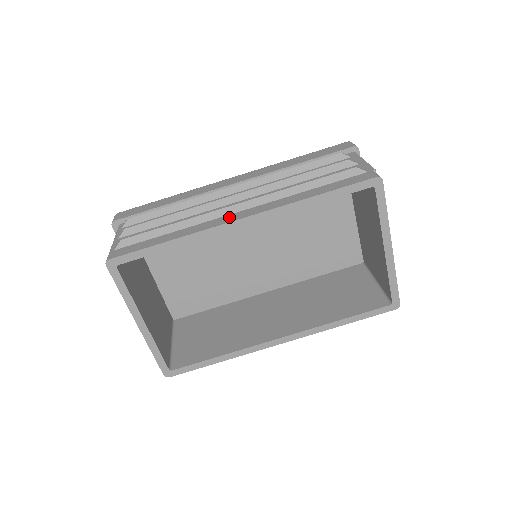
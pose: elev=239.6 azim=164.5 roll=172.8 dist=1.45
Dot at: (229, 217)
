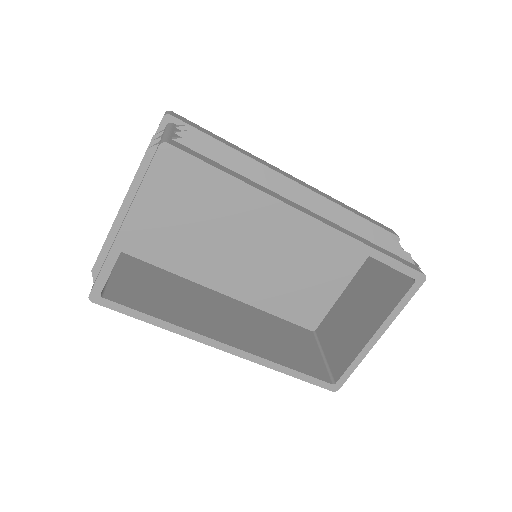
Dot at: (297, 205)
